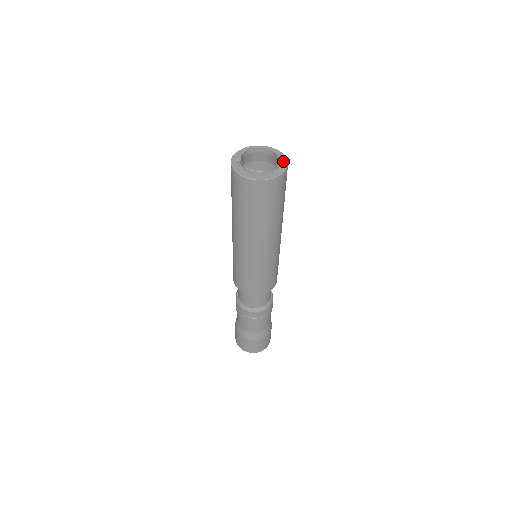
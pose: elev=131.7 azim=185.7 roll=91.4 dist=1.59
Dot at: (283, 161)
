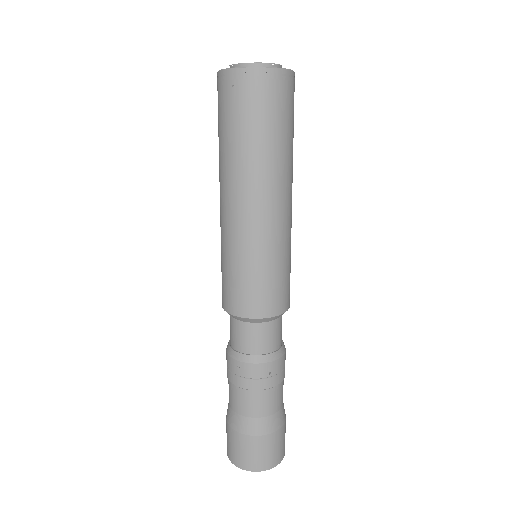
Dot at: occluded
